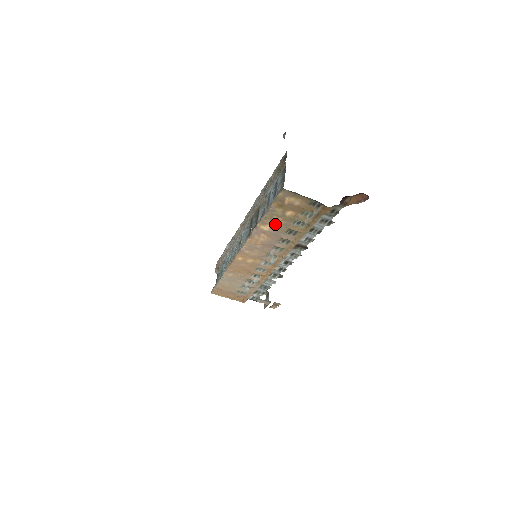
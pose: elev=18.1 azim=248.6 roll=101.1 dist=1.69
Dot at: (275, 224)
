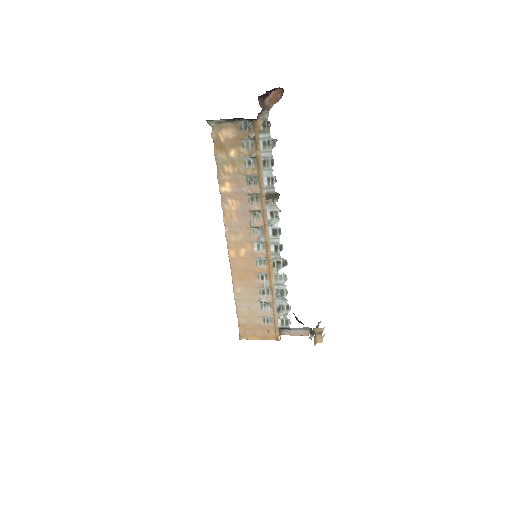
Dot at: (231, 177)
